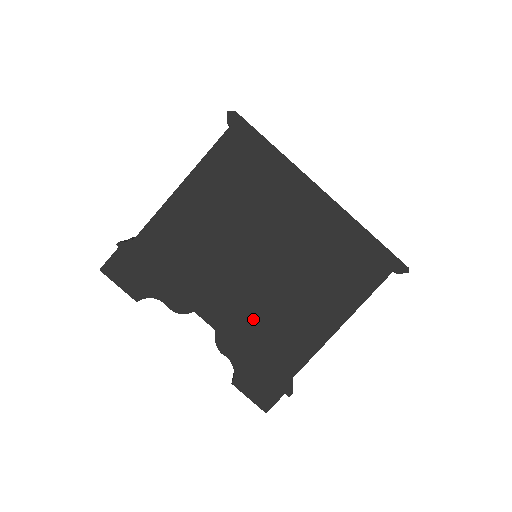
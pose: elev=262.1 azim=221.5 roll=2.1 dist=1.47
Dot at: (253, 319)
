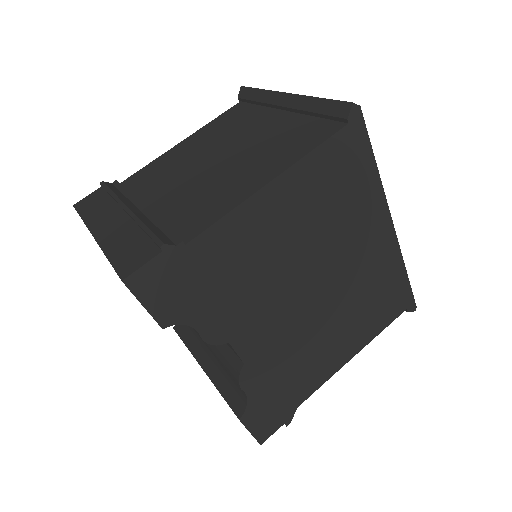
Dot at: (285, 351)
